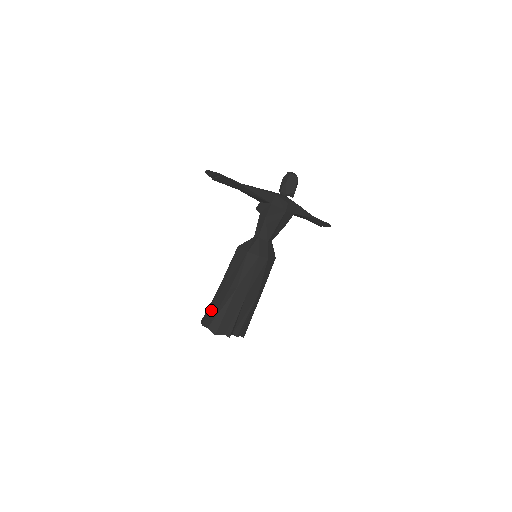
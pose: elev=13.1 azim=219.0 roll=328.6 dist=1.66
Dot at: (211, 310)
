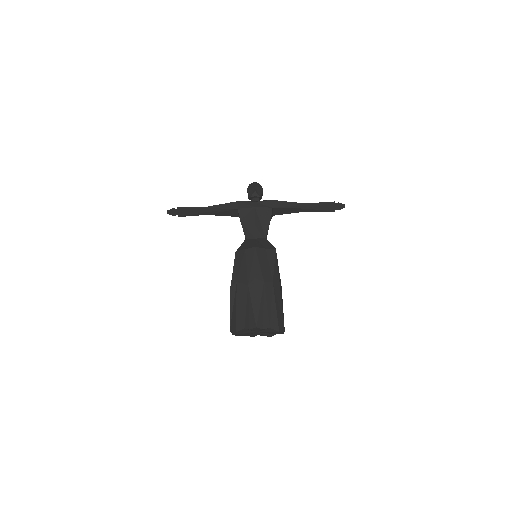
Dot at: occluded
